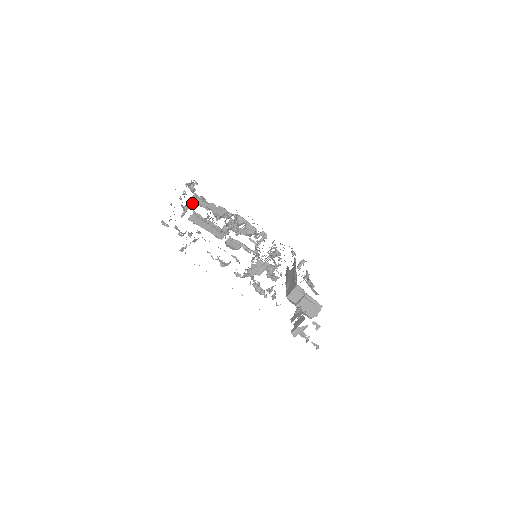
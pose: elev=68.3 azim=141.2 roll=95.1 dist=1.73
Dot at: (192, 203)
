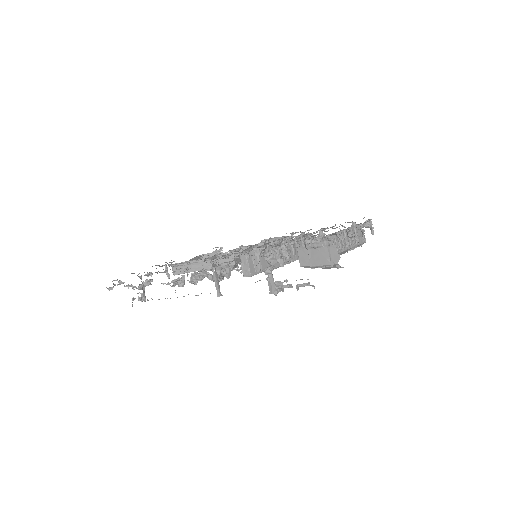
Dot at: occluded
